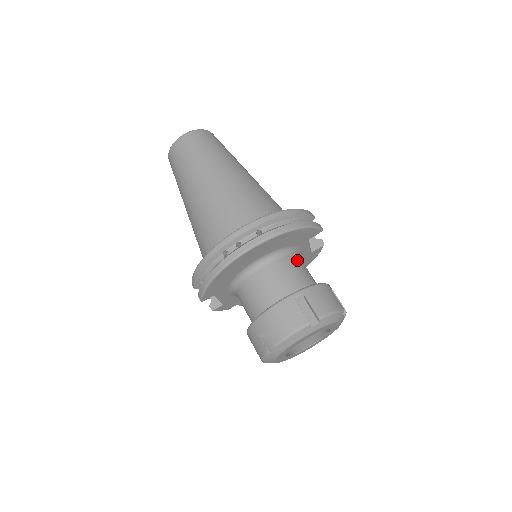
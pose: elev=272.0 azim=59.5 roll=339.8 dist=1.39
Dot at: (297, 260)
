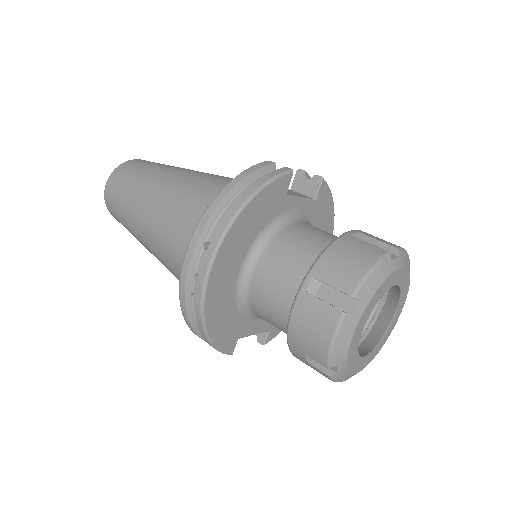
Dot at: (291, 231)
